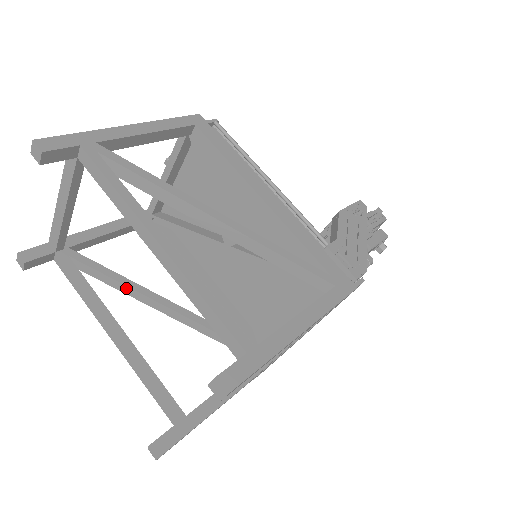
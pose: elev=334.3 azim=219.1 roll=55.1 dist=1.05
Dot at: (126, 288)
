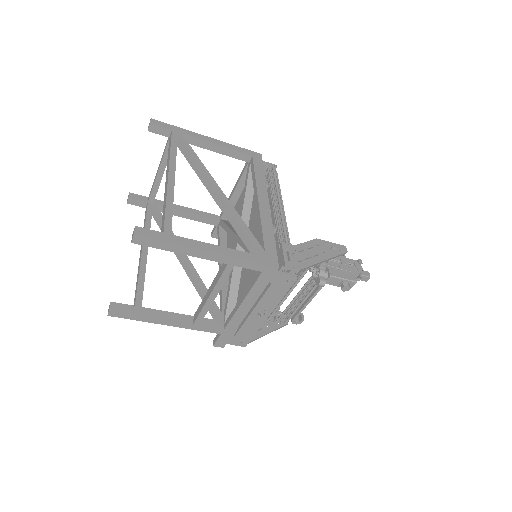
Dot at: occluded
